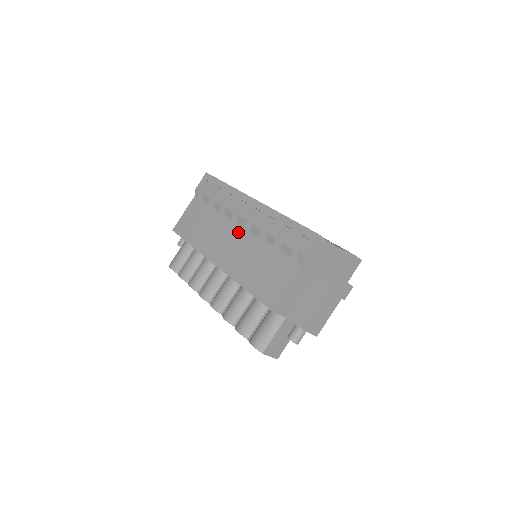
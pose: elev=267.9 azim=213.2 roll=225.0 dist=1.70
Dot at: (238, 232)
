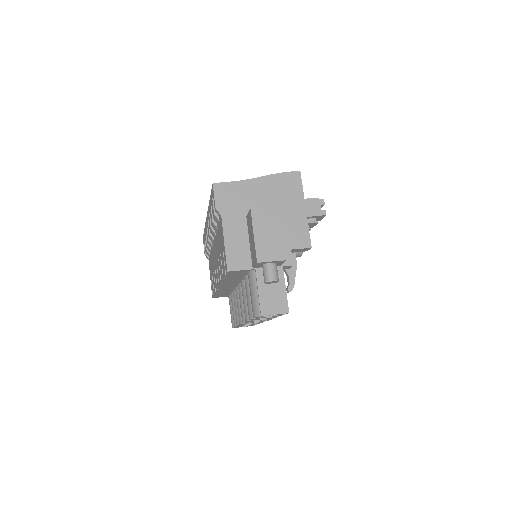
Dot at: (214, 248)
